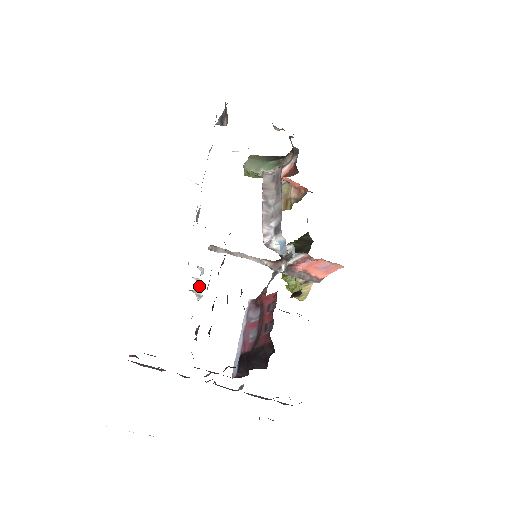
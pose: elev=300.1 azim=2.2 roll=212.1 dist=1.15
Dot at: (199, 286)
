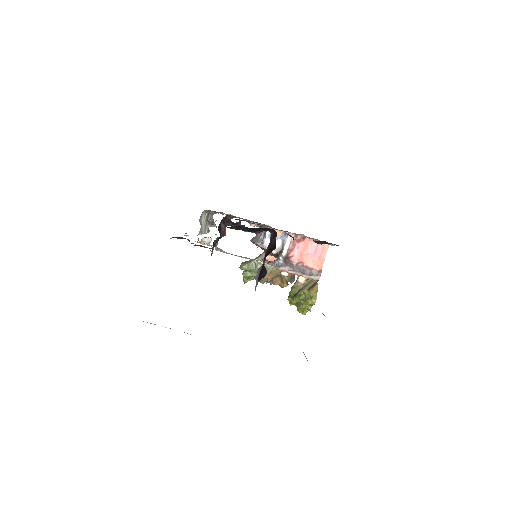
Dot at: occluded
